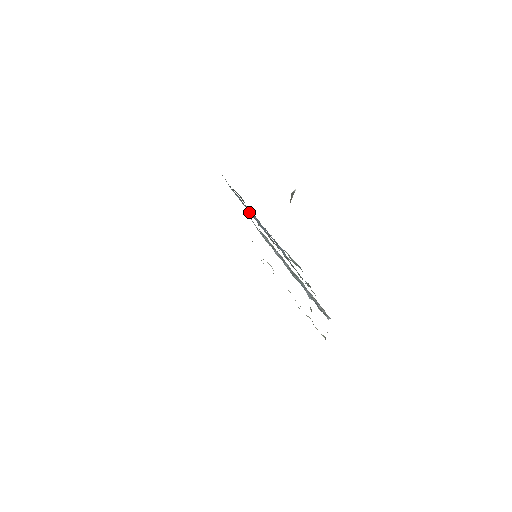
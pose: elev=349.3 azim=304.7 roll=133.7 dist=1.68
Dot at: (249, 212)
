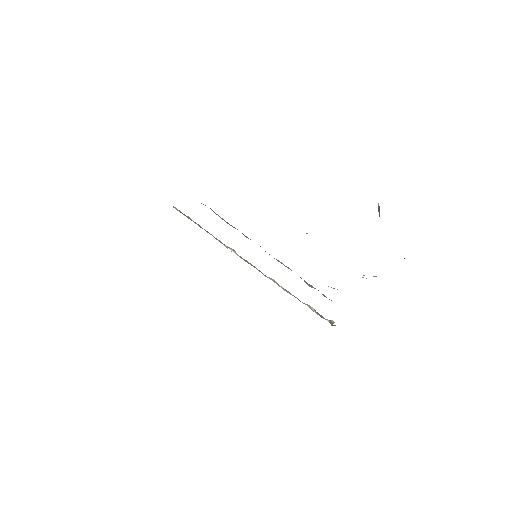
Dot at: occluded
